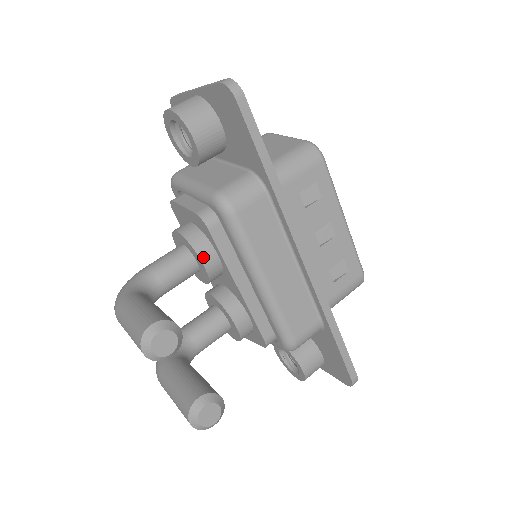
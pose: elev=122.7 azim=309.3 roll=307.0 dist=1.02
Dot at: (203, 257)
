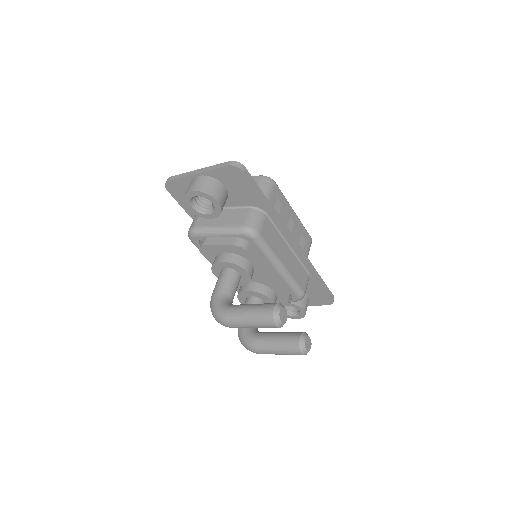
Dot at: (246, 268)
